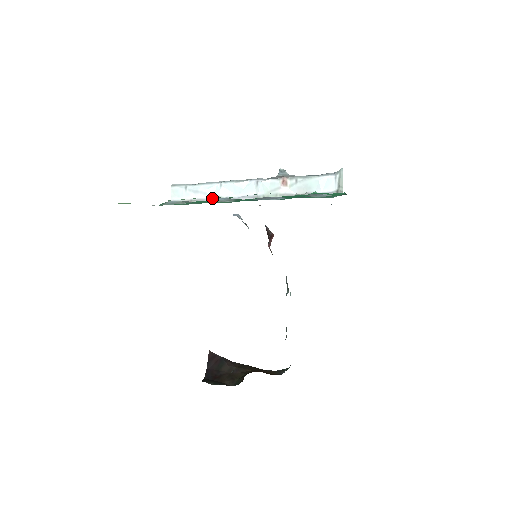
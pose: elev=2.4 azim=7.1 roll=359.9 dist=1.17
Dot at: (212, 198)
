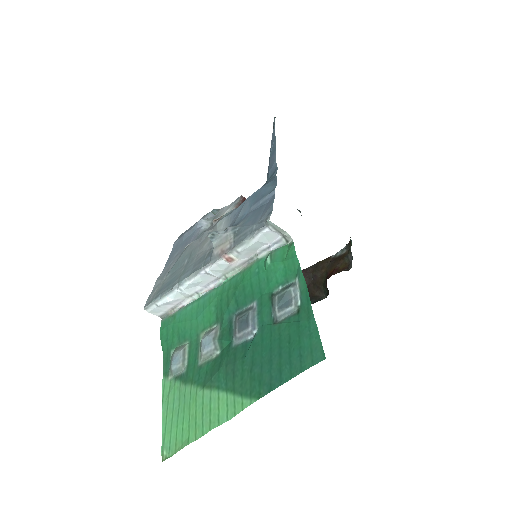
Dot at: (185, 299)
